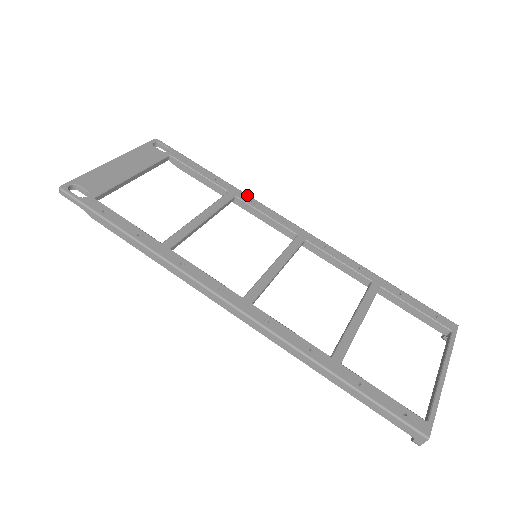
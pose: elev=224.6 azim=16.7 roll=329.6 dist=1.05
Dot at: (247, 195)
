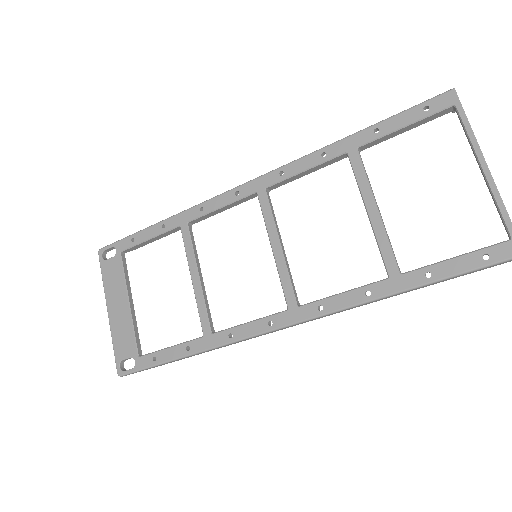
Dot at: (191, 209)
